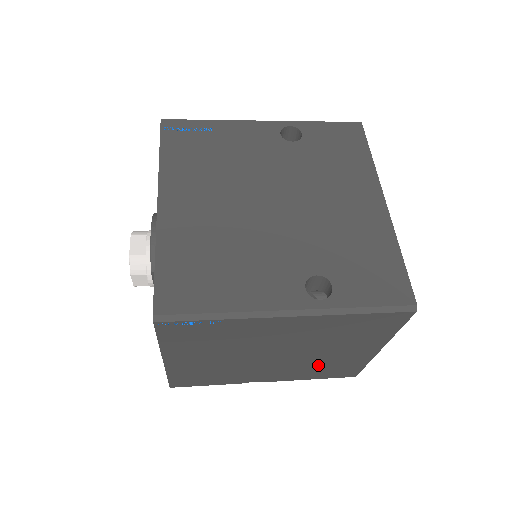
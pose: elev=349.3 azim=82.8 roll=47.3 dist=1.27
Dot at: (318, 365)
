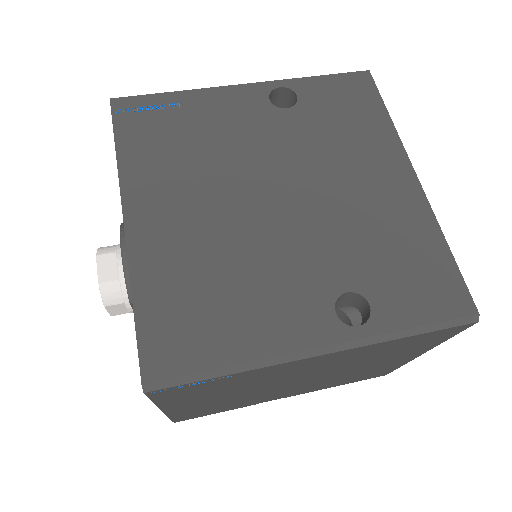
Dot at: (347, 377)
